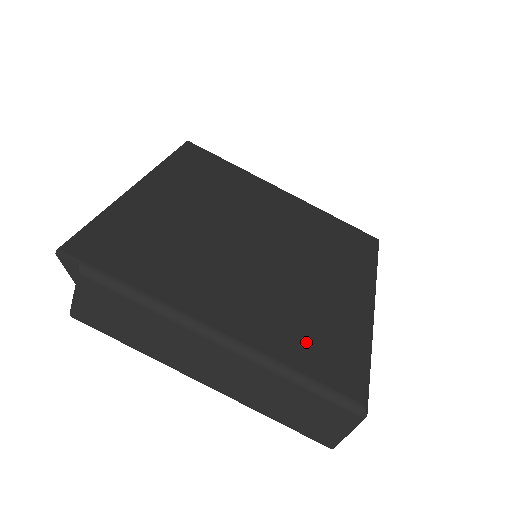
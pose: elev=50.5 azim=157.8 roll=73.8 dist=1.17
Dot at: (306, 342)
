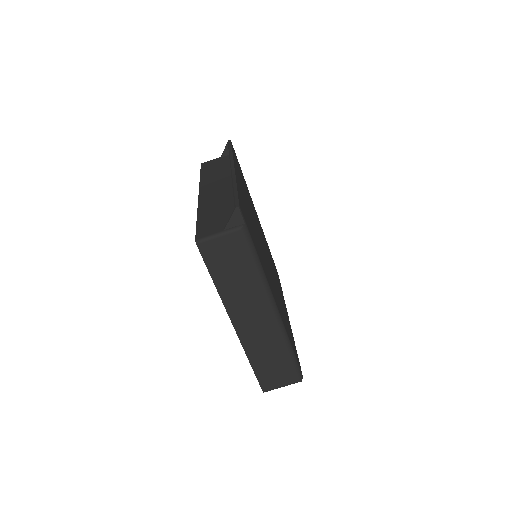
Dot at: occluded
